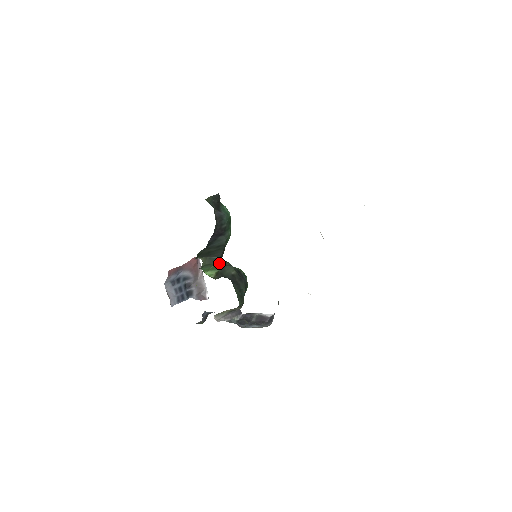
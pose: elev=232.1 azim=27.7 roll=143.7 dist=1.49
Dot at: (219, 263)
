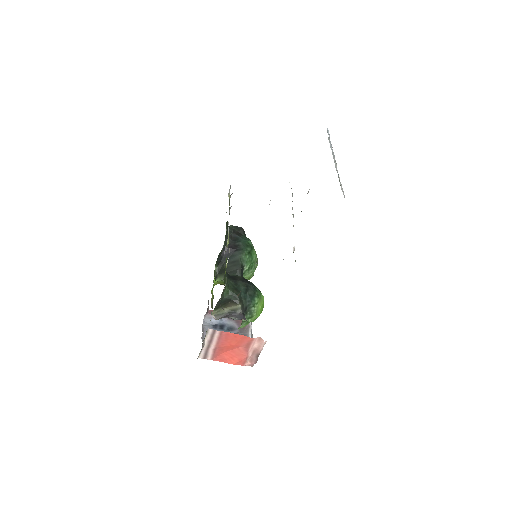
Dot at: occluded
